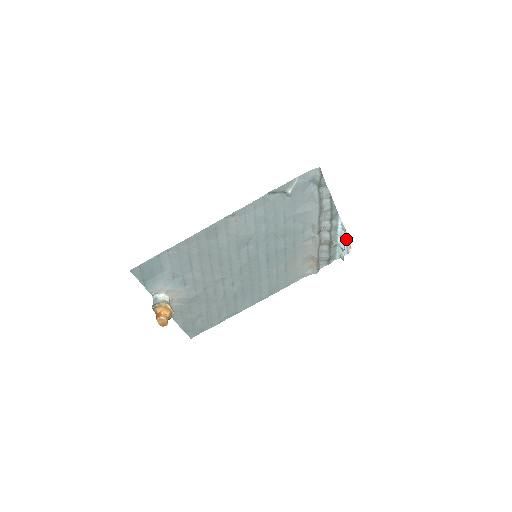
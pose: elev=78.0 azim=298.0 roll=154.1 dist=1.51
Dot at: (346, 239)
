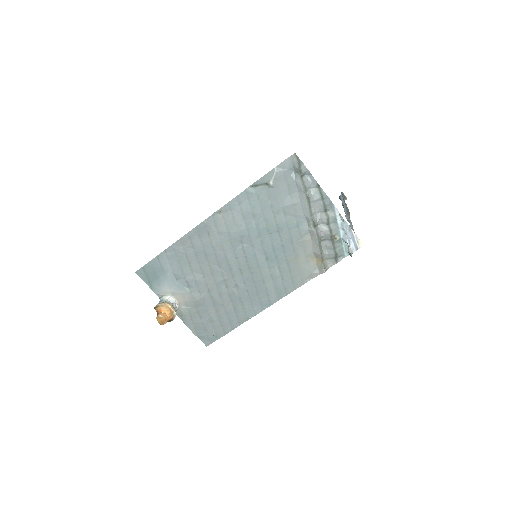
Dot at: (350, 232)
